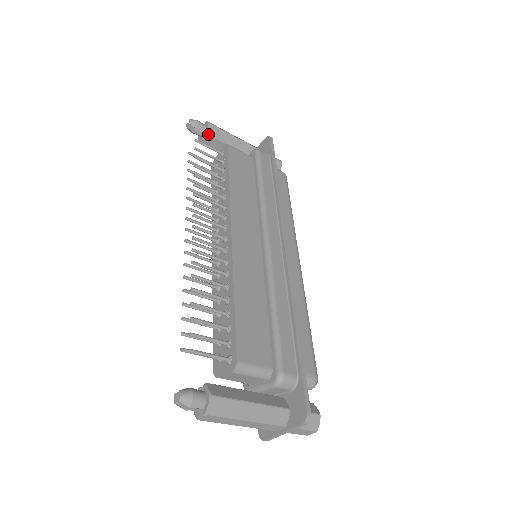
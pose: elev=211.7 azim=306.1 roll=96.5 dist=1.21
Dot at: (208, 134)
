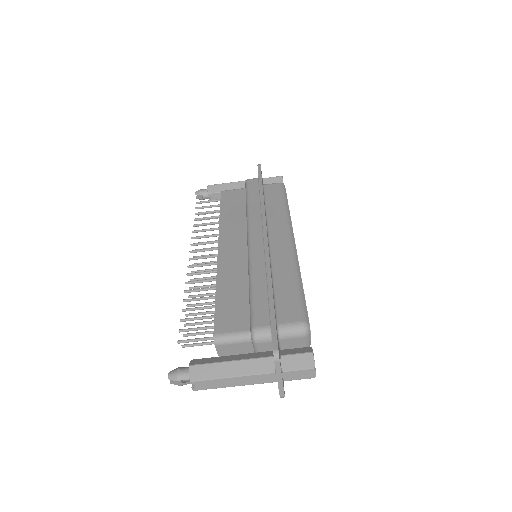
Dot at: (209, 193)
